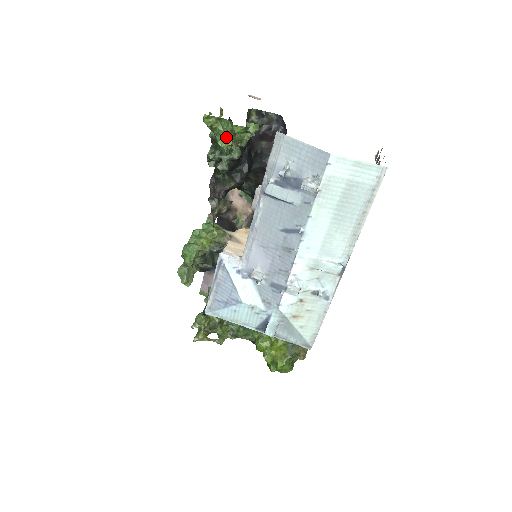
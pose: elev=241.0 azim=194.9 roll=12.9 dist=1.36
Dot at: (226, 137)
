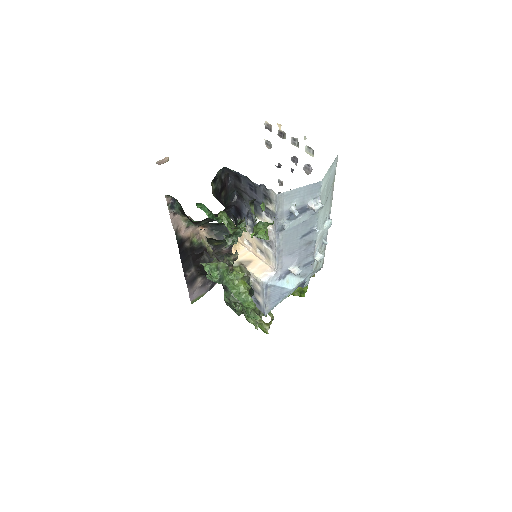
Dot at: (265, 231)
